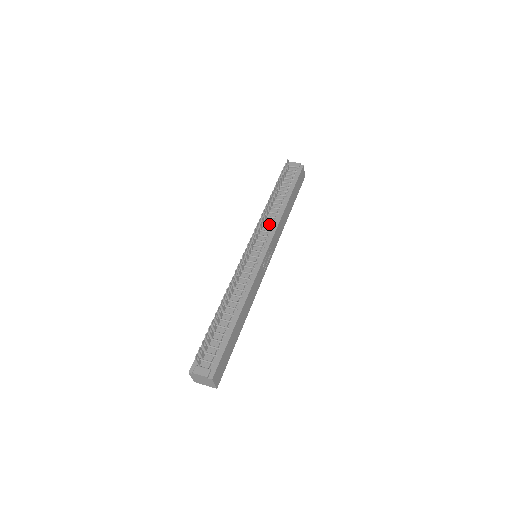
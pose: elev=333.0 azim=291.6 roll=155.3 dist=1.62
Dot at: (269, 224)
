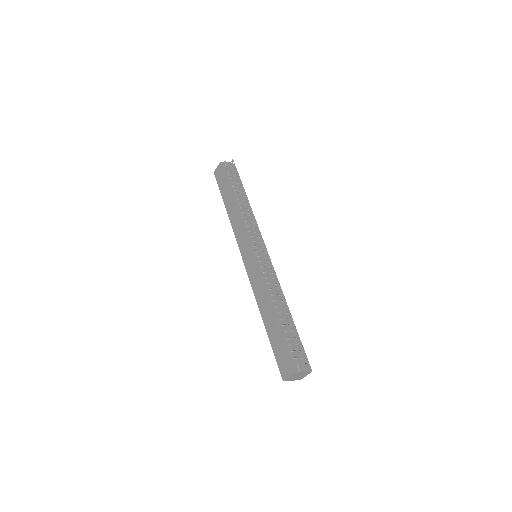
Dot at: occluded
